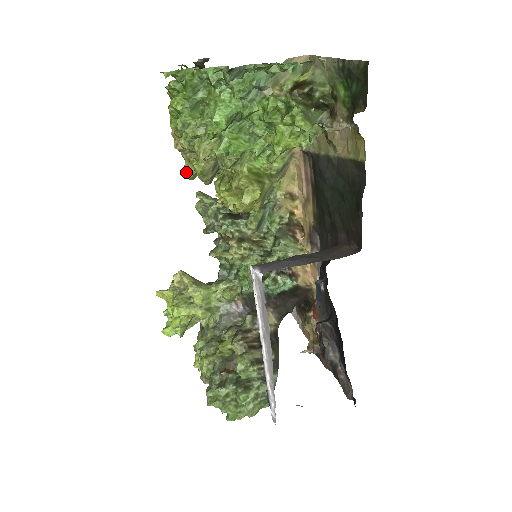
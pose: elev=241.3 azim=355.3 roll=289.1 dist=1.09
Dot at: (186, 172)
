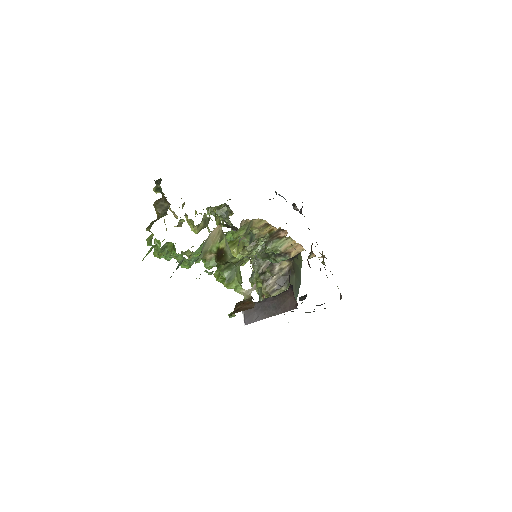
Dot at: (190, 226)
